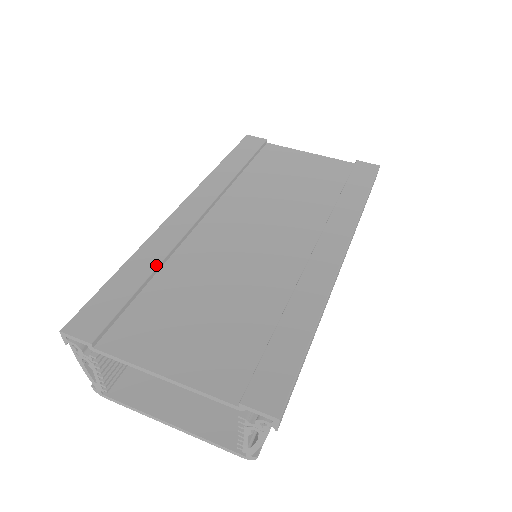
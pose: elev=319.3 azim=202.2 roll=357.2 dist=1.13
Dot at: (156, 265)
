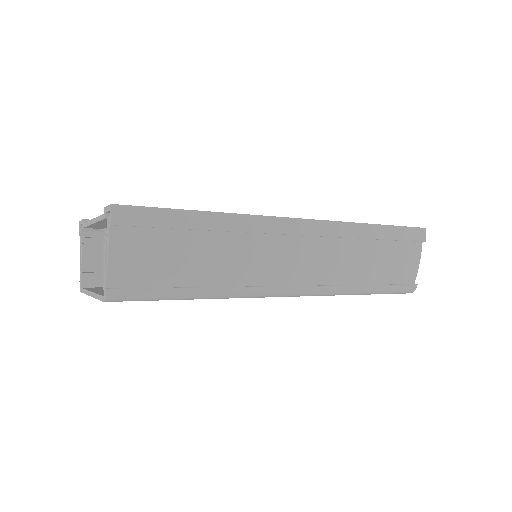
Dot at: occluded
